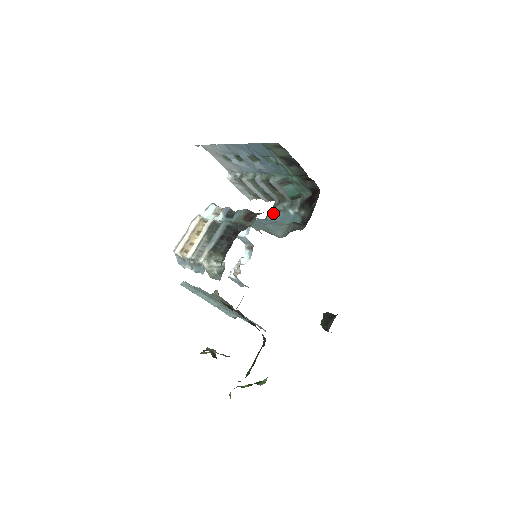
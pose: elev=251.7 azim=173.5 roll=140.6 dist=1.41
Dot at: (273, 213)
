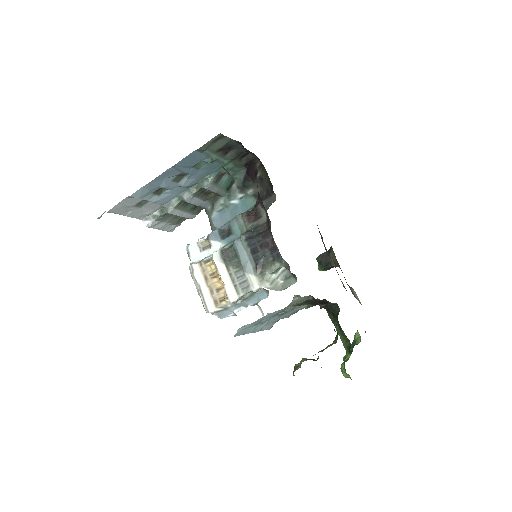
Dot at: (216, 218)
